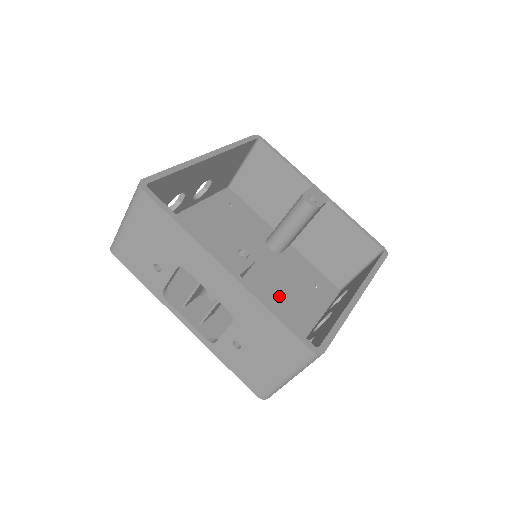
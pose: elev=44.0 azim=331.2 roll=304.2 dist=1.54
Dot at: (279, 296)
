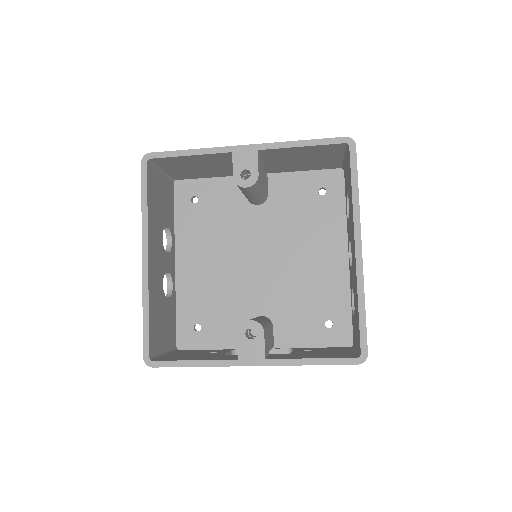
Dot at: (301, 249)
